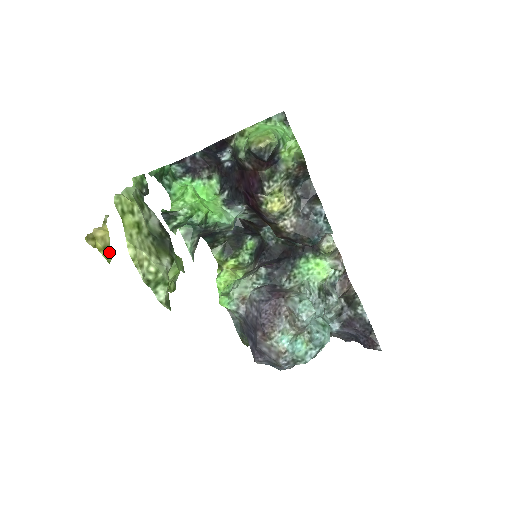
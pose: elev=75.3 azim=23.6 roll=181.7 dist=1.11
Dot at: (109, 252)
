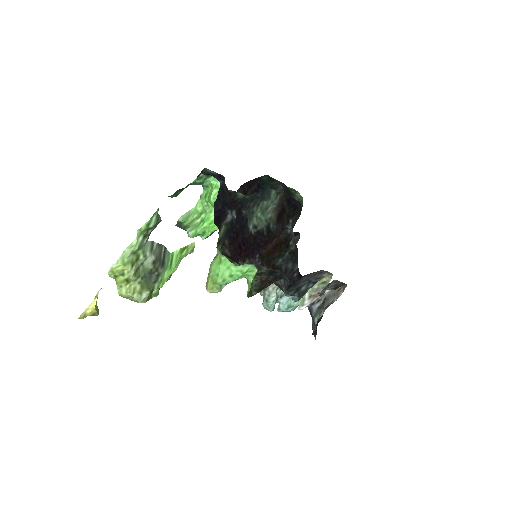
Dot at: (96, 314)
